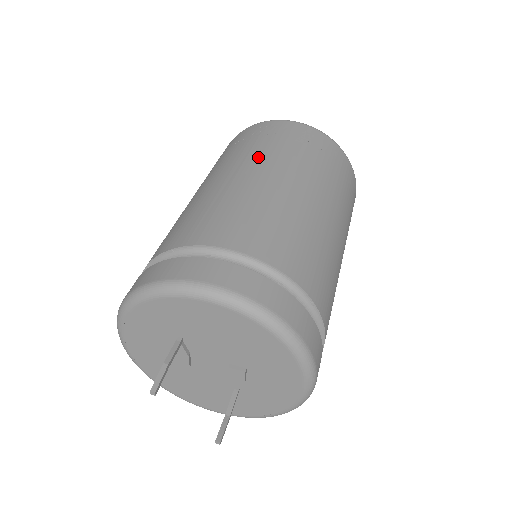
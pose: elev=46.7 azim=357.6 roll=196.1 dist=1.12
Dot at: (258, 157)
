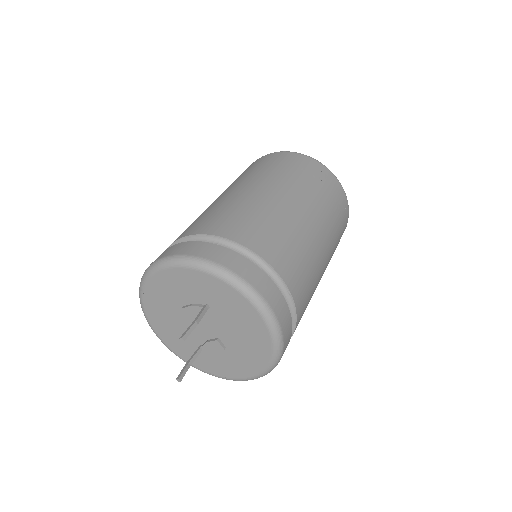
Dot at: (317, 206)
